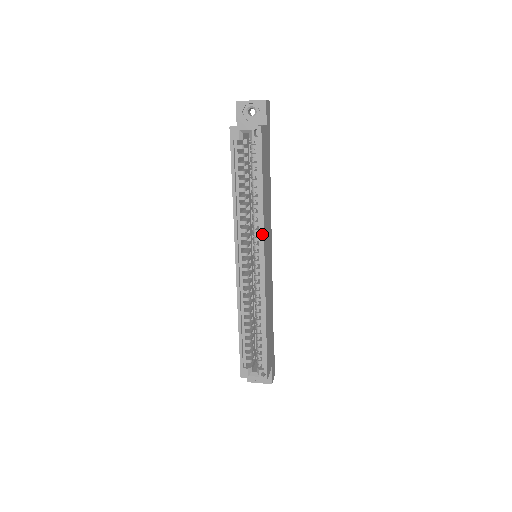
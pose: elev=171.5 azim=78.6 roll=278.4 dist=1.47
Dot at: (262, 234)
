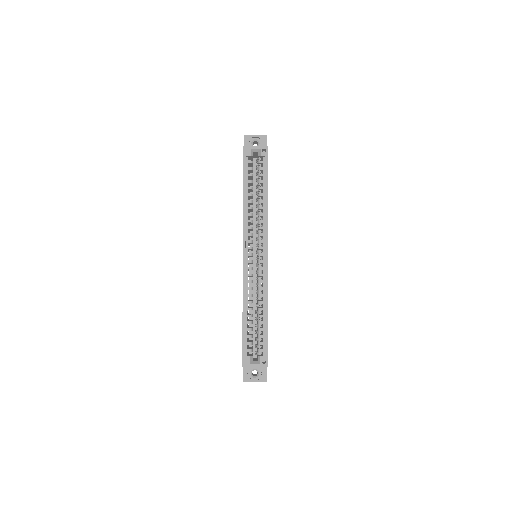
Dot at: (266, 229)
